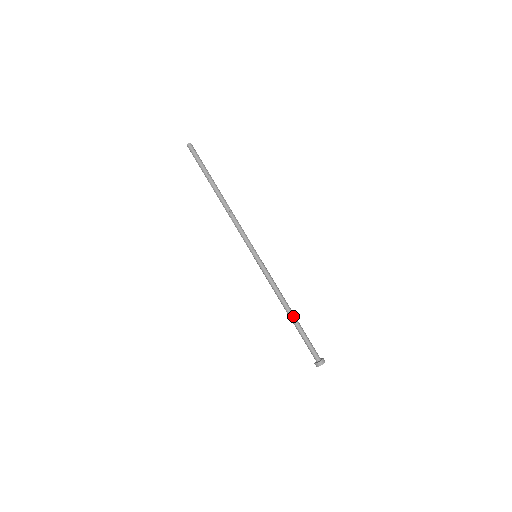
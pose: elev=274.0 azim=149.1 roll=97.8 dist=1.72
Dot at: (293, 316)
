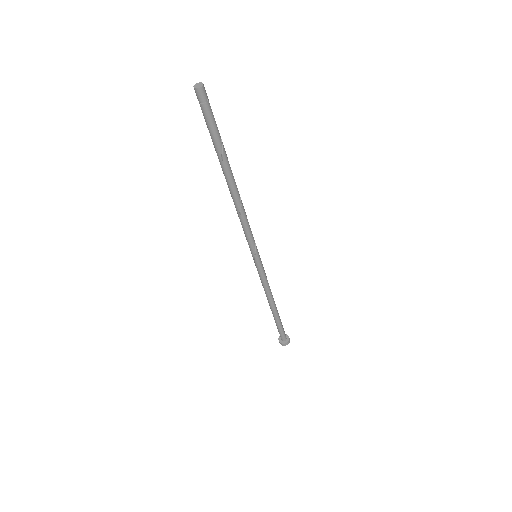
Dot at: (276, 310)
